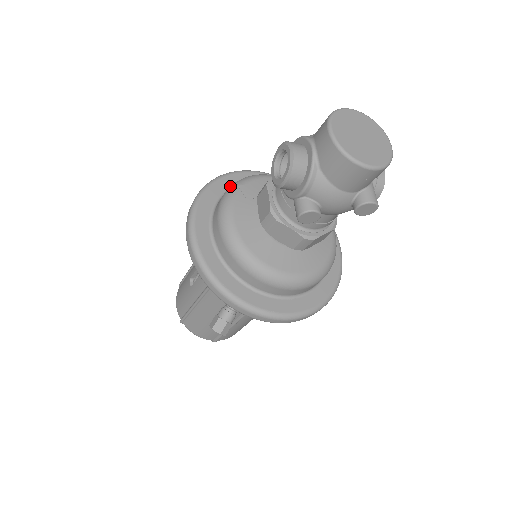
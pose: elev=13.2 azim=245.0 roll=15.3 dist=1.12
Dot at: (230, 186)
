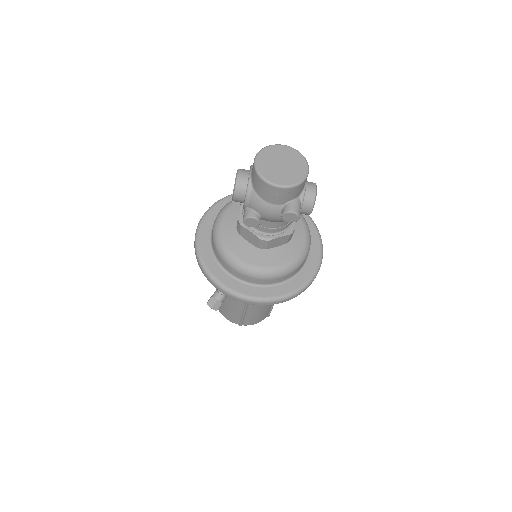
Dot at: (230, 201)
